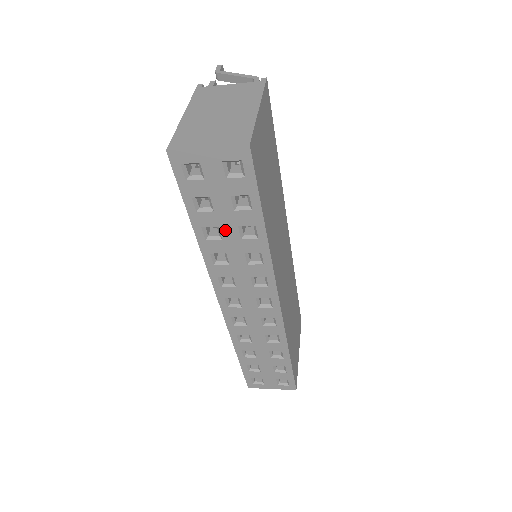
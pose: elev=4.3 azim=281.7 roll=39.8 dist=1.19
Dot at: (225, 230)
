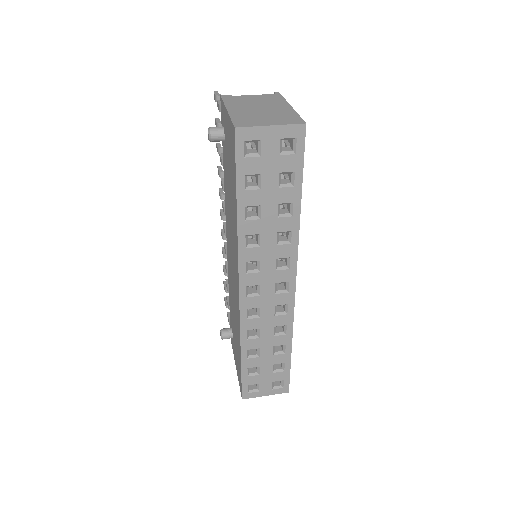
Dot at: (265, 209)
